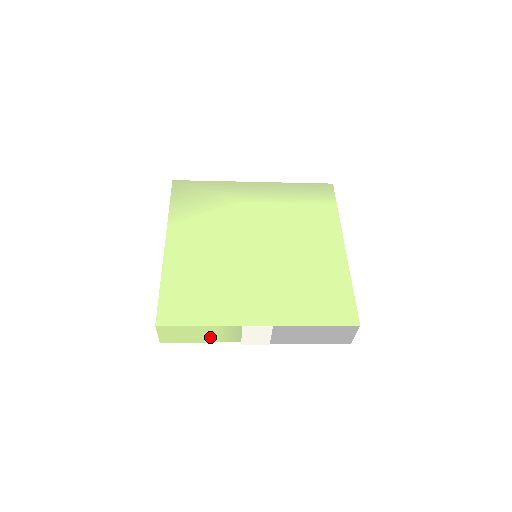
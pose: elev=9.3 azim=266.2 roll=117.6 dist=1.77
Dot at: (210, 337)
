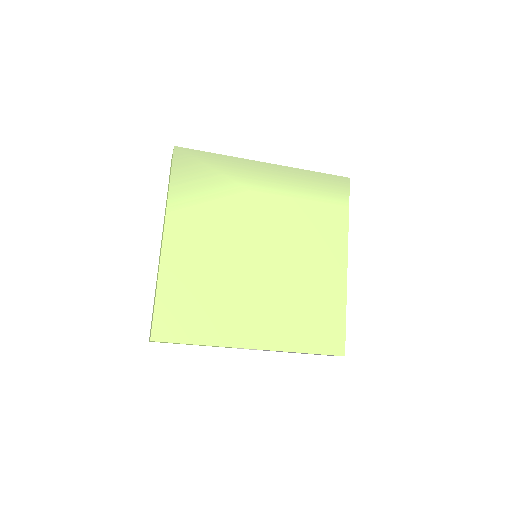
Dot at: (201, 345)
